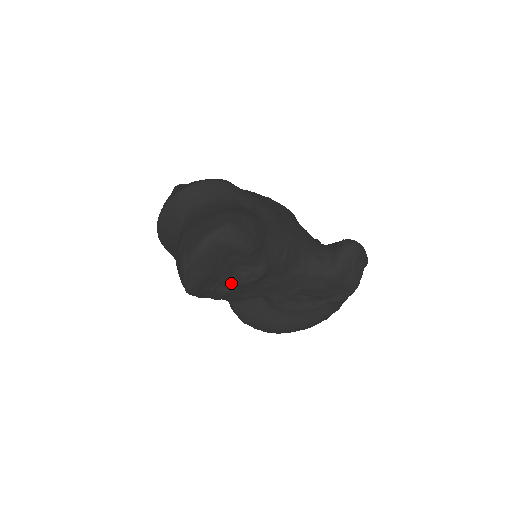
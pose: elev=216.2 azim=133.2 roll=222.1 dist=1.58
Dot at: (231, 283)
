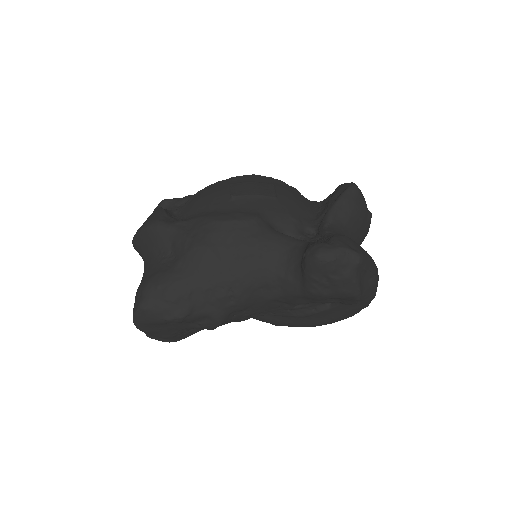
Dot at: occluded
